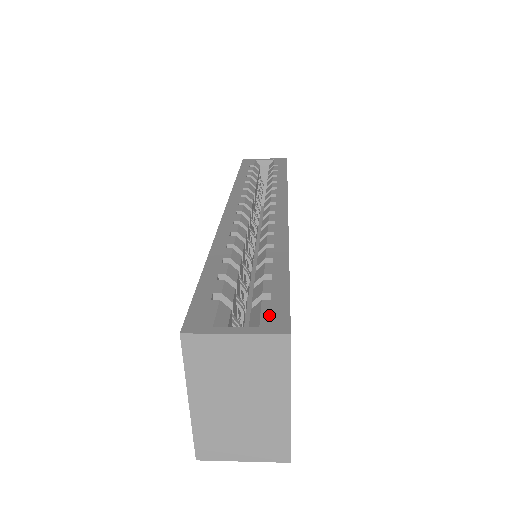
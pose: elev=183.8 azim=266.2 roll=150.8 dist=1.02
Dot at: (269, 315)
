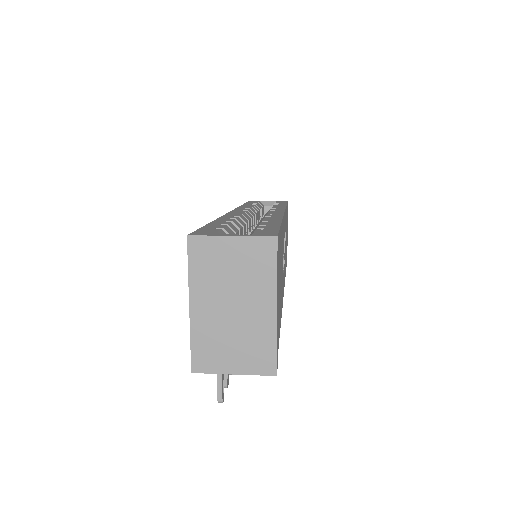
Dot at: (261, 232)
